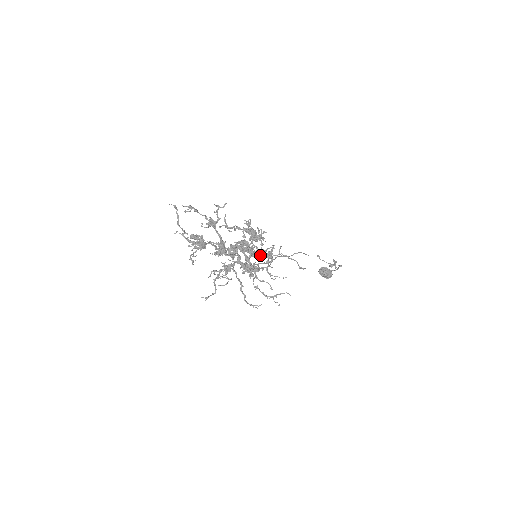
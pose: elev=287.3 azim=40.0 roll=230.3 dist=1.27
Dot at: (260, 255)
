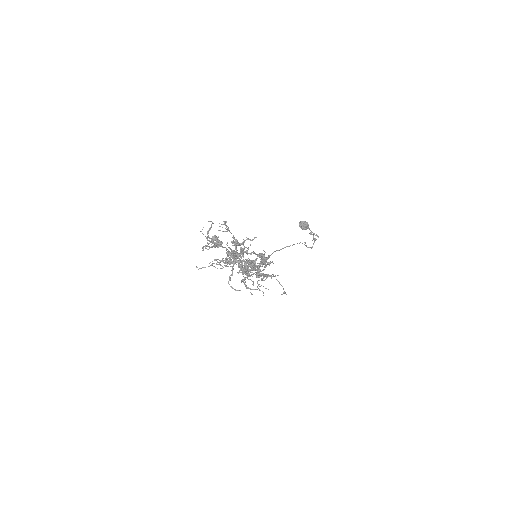
Dot at: (259, 276)
